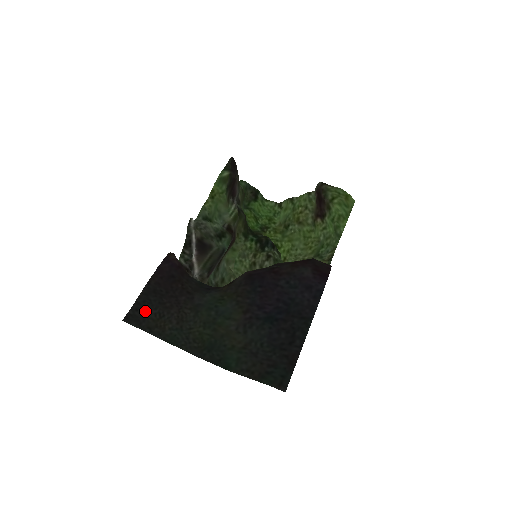
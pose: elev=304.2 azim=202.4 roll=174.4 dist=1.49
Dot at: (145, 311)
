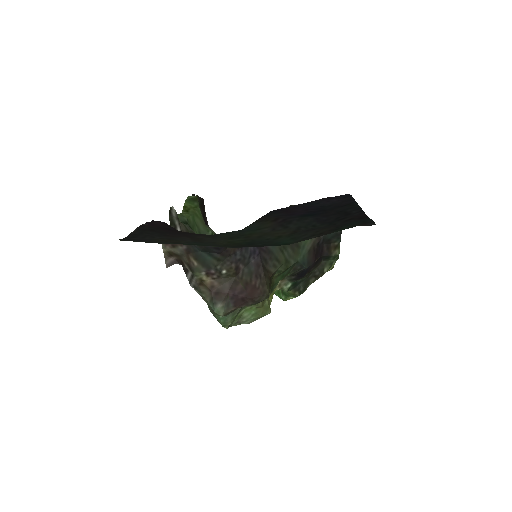
Dot at: (146, 236)
